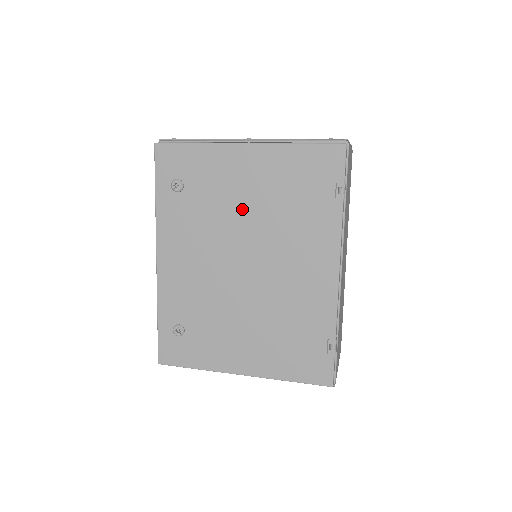
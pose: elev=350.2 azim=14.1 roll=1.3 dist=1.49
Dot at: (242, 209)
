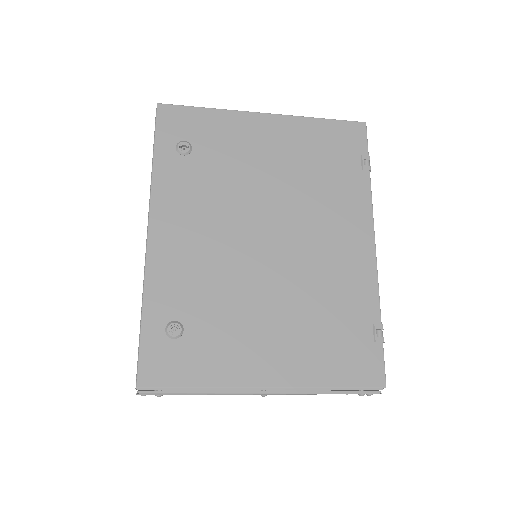
Dot at: (263, 176)
